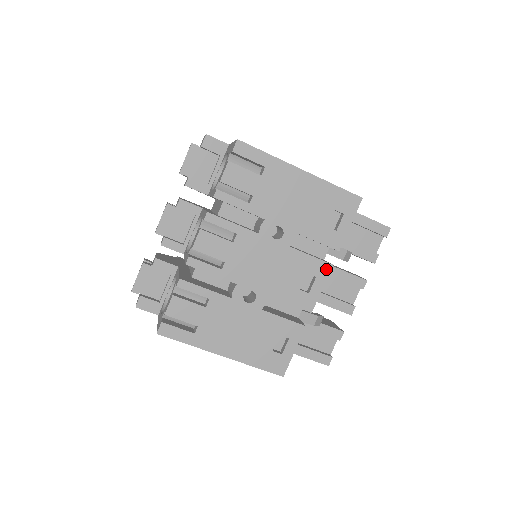
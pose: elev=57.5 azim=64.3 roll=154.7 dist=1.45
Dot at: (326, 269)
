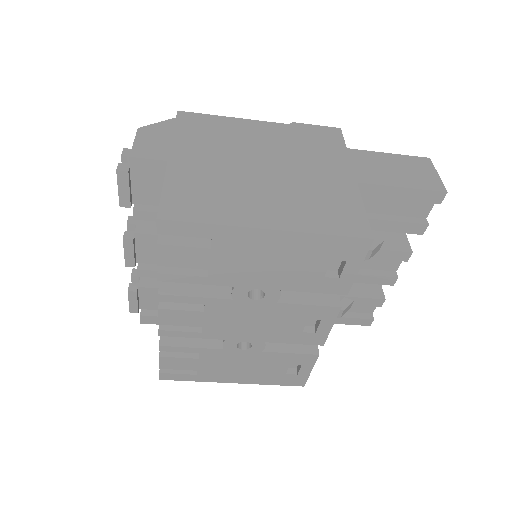
Dot at: (333, 312)
